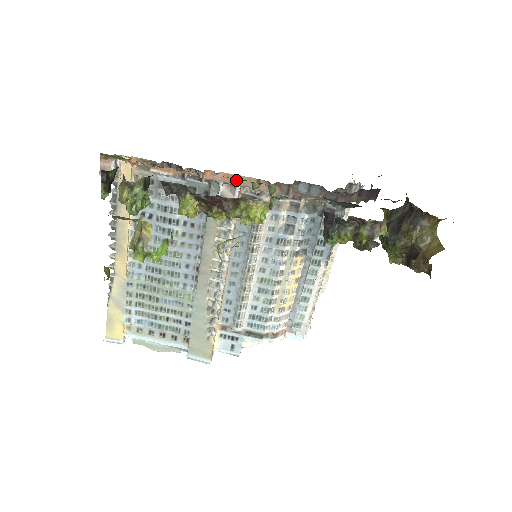
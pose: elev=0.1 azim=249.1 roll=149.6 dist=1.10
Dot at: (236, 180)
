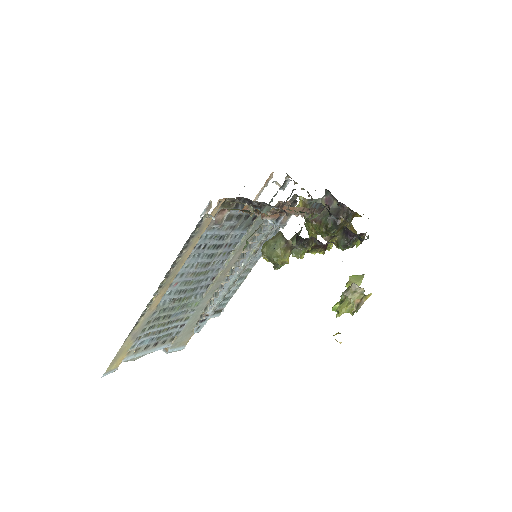
Dot at: (294, 211)
